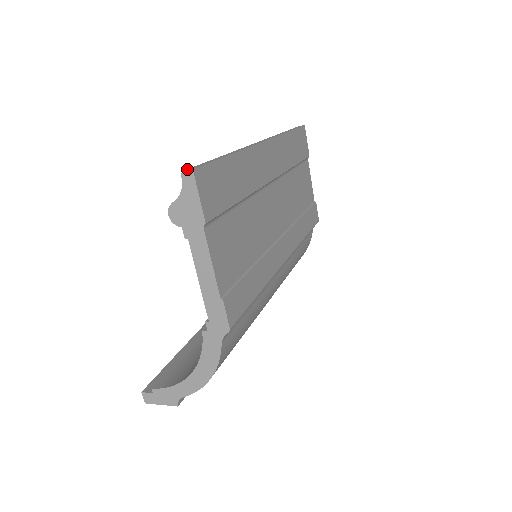
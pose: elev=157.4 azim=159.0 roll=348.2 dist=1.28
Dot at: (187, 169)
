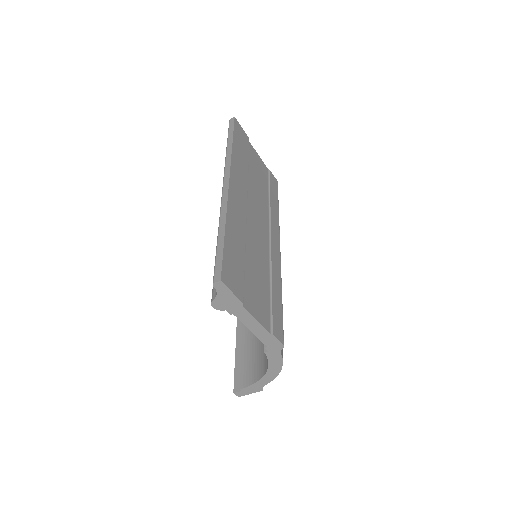
Dot at: (214, 279)
